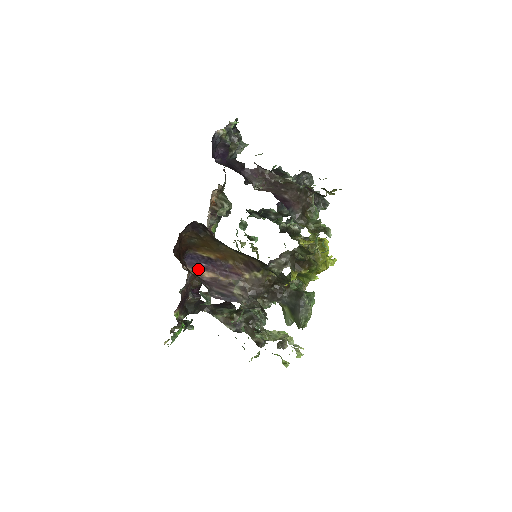
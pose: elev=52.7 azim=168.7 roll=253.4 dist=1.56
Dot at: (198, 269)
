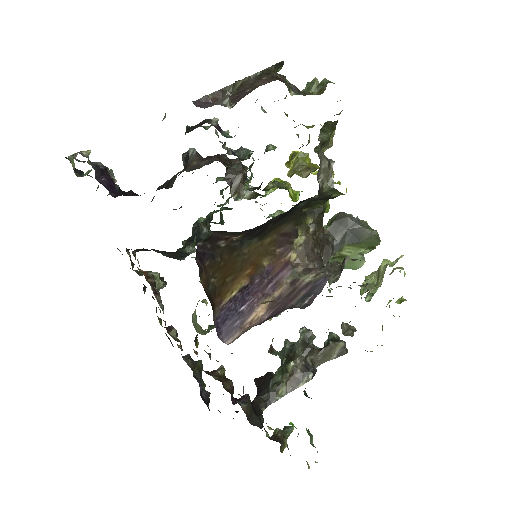
Dot at: (244, 322)
